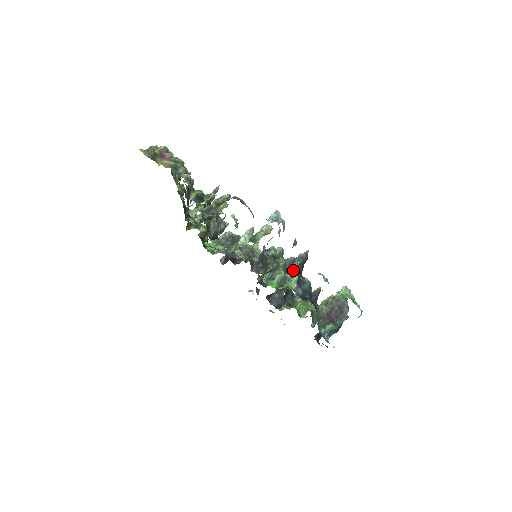
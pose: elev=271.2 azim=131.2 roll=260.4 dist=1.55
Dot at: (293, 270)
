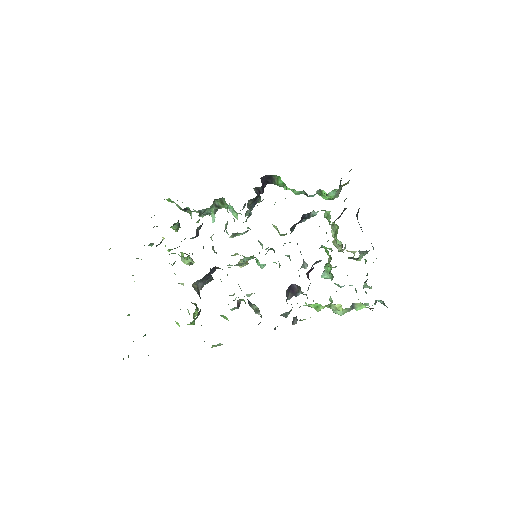
Dot at: occluded
